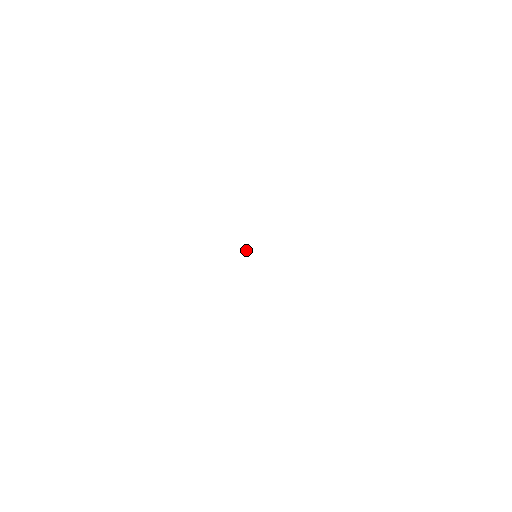
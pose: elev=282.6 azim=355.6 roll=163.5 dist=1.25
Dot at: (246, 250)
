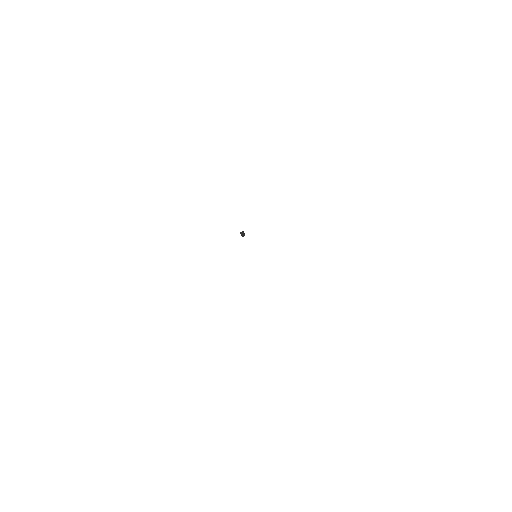
Dot at: (241, 233)
